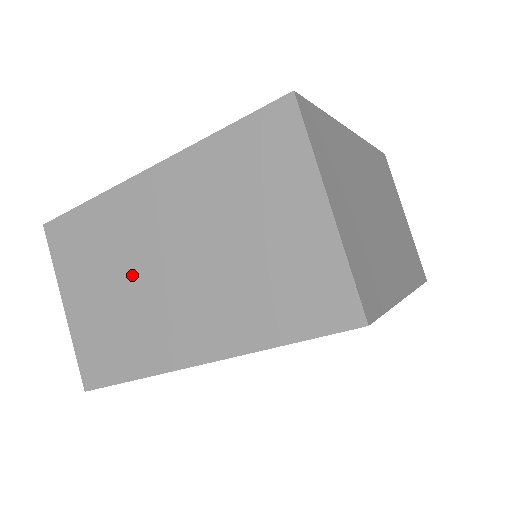
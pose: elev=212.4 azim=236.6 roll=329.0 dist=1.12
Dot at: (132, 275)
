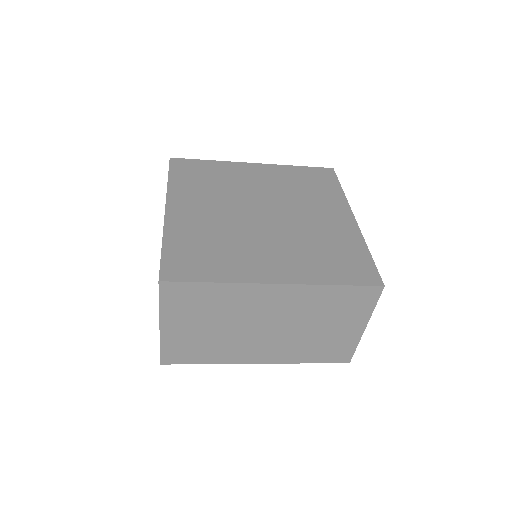
Dot at: (233, 325)
